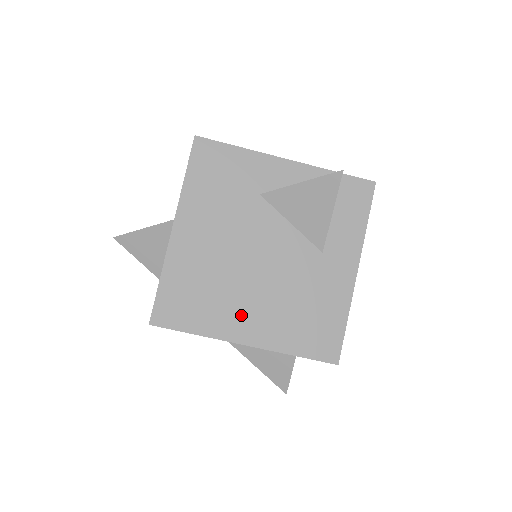
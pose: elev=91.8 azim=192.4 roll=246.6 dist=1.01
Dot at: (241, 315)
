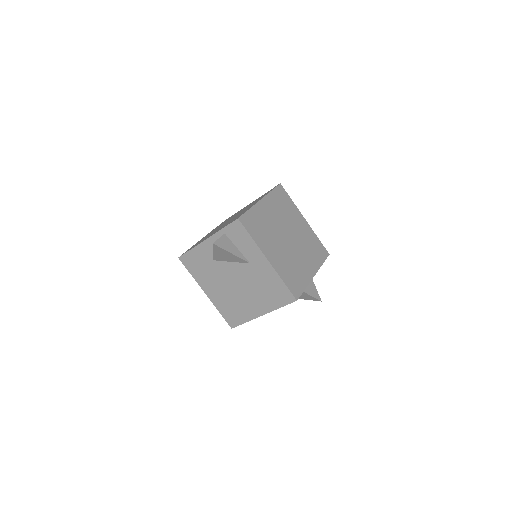
Dot at: (251, 306)
